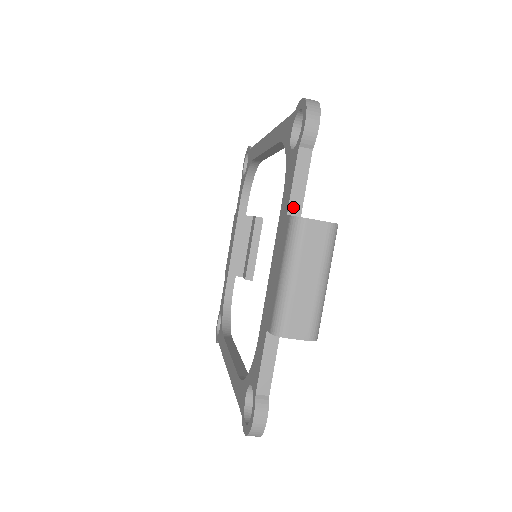
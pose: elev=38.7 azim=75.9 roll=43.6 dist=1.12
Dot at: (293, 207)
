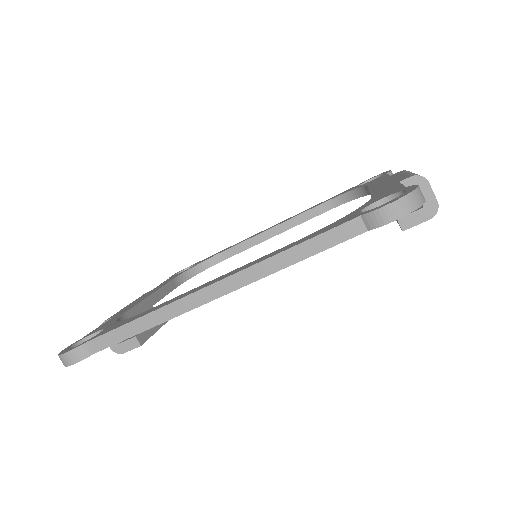
Dot at: occluded
